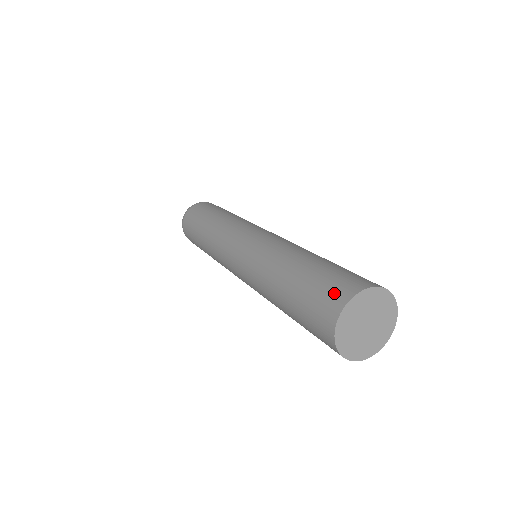
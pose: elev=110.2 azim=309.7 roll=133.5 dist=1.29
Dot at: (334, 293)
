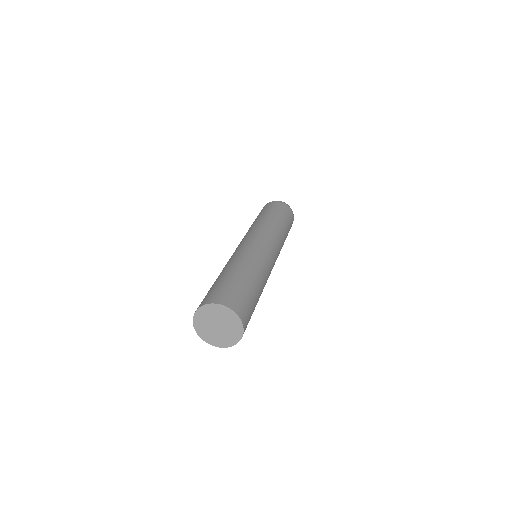
Dot at: (218, 295)
